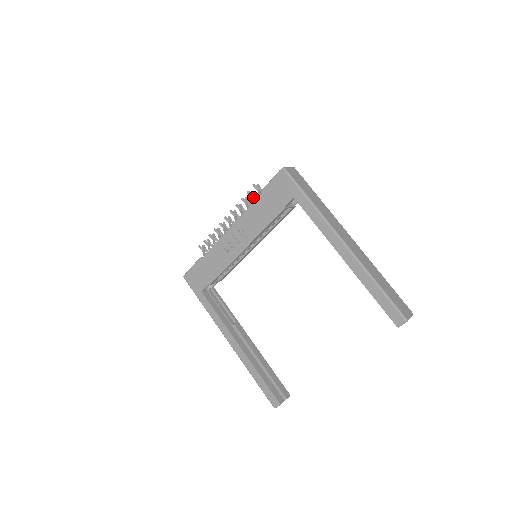
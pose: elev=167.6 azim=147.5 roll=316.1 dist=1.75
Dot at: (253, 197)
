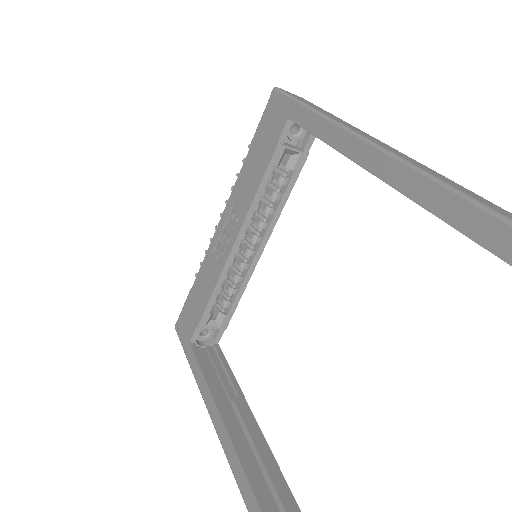
Dot at: occluded
